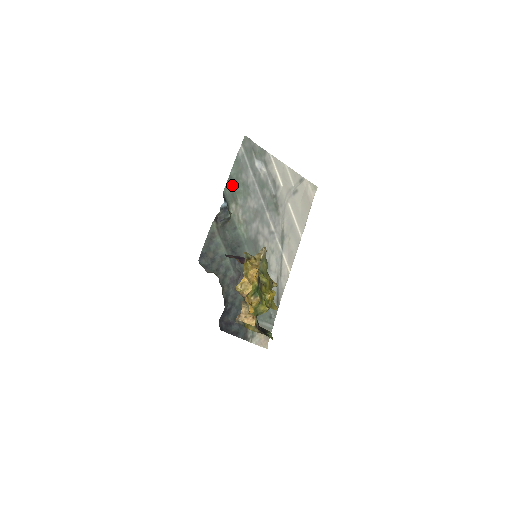
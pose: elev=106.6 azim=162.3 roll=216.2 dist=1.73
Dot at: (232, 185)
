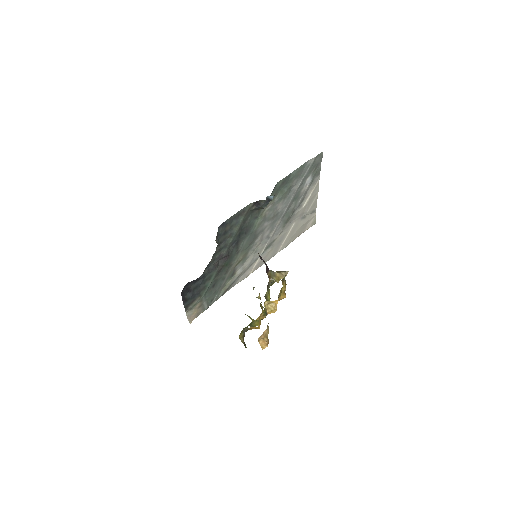
Dot at: (284, 182)
